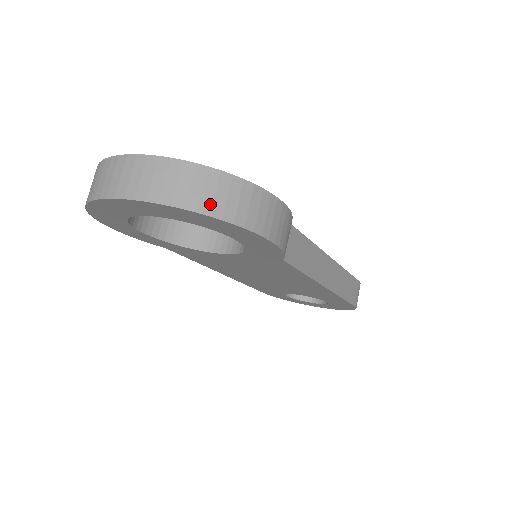
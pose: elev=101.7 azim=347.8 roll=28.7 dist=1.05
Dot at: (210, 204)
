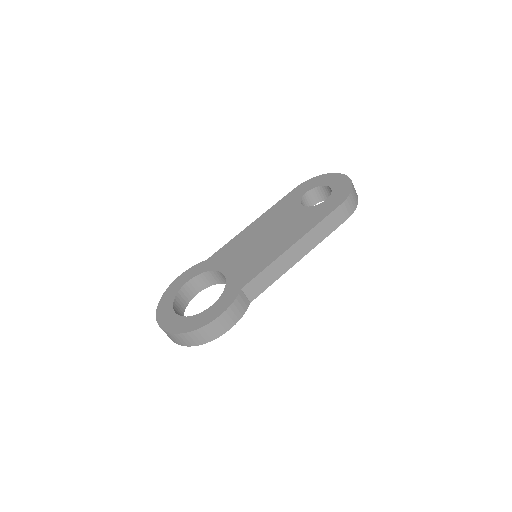
Dot at: (194, 343)
